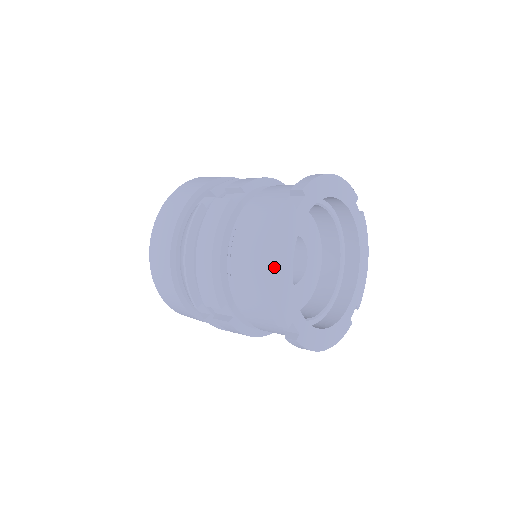
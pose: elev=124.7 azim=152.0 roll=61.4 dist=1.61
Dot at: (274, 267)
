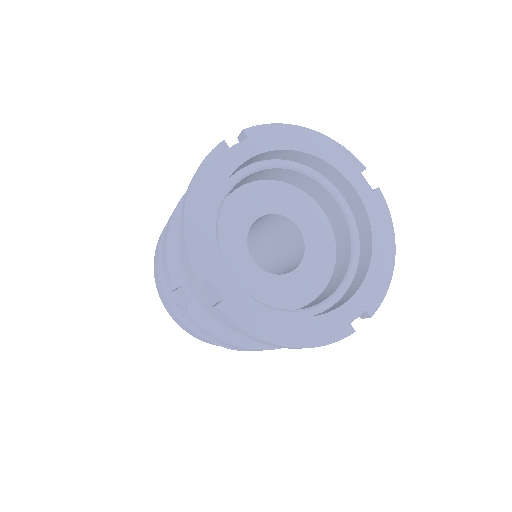
Dot at: (184, 203)
